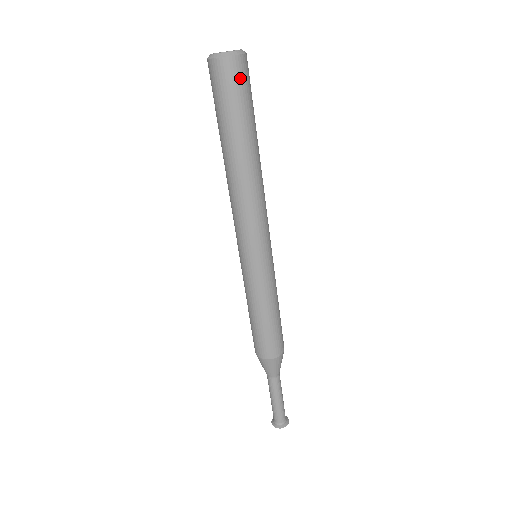
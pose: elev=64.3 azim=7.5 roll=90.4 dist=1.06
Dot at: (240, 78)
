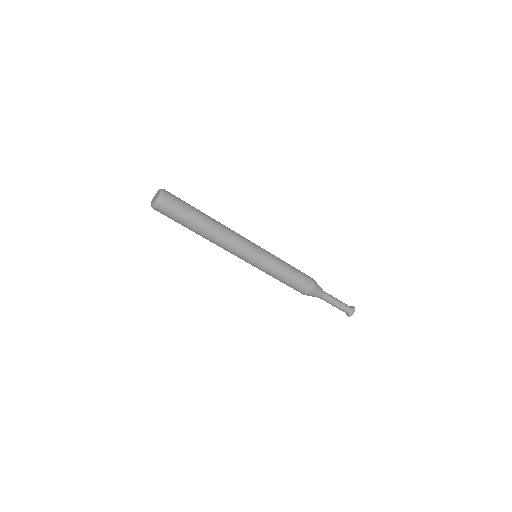
Dot at: (164, 213)
